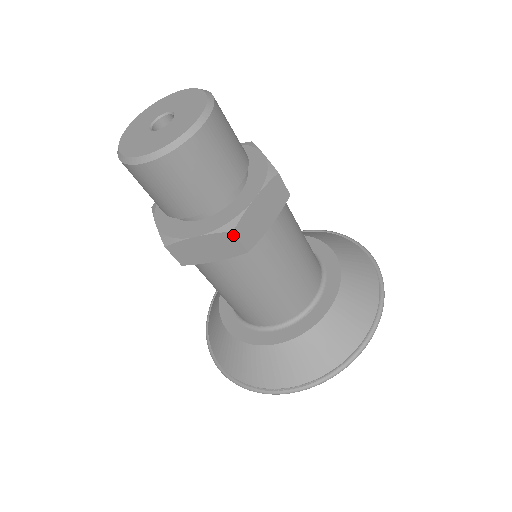
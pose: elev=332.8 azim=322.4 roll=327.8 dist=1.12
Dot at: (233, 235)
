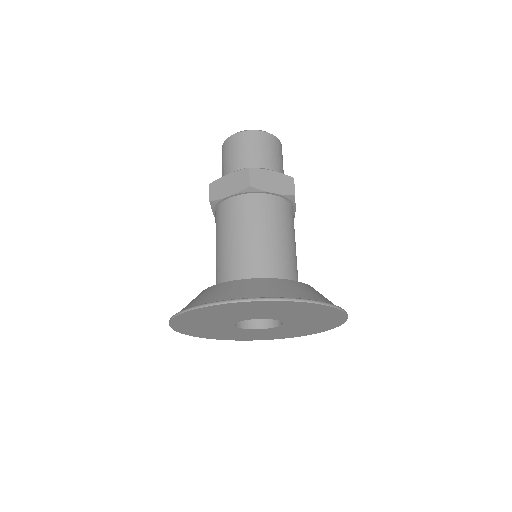
Dot at: (293, 180)
